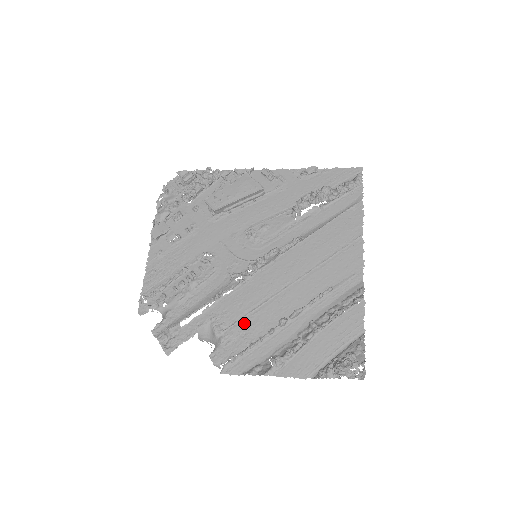
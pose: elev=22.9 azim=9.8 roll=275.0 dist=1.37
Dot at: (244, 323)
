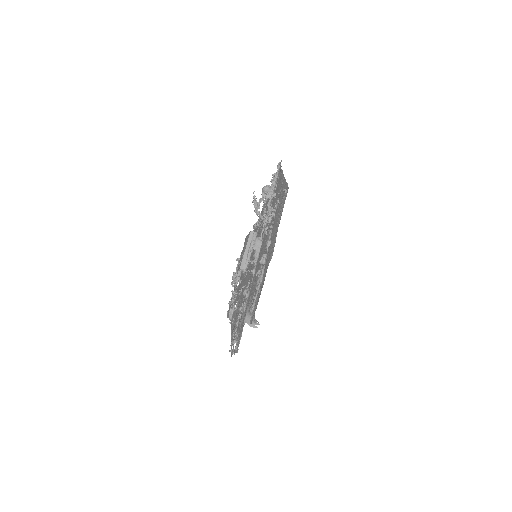
Dot at: occluded
